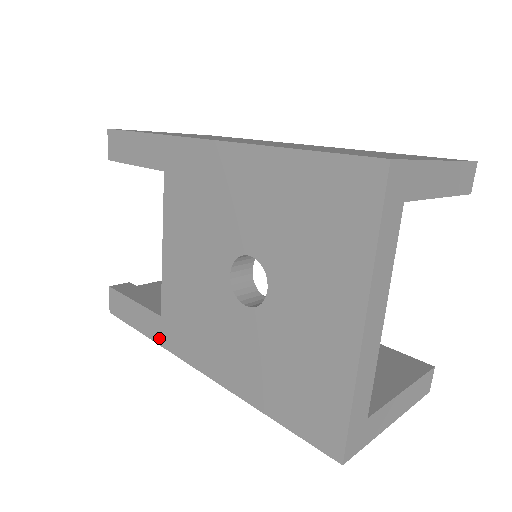
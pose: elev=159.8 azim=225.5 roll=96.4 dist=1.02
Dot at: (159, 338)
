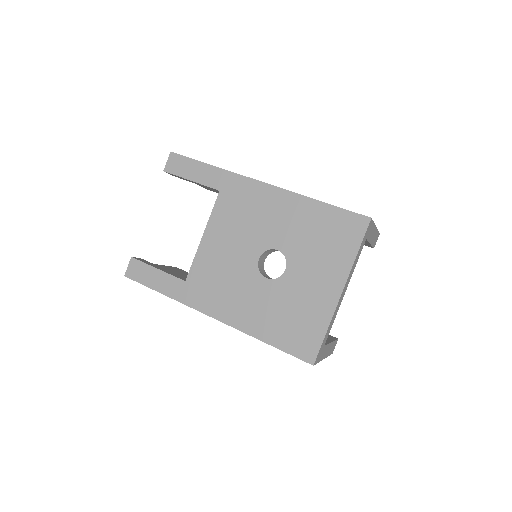
Dot at: (178, 296)
